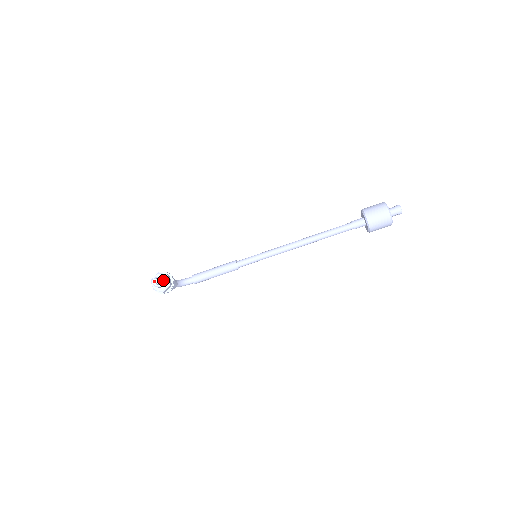
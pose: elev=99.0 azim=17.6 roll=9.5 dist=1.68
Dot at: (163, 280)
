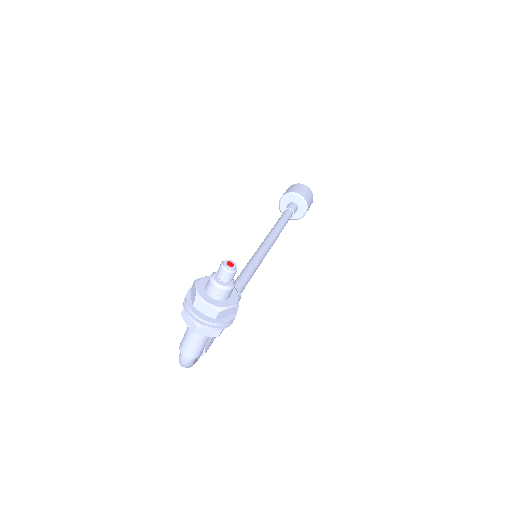
Dot at: occluded
